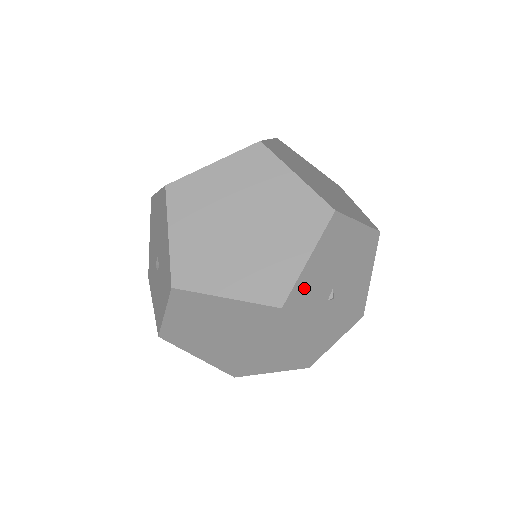
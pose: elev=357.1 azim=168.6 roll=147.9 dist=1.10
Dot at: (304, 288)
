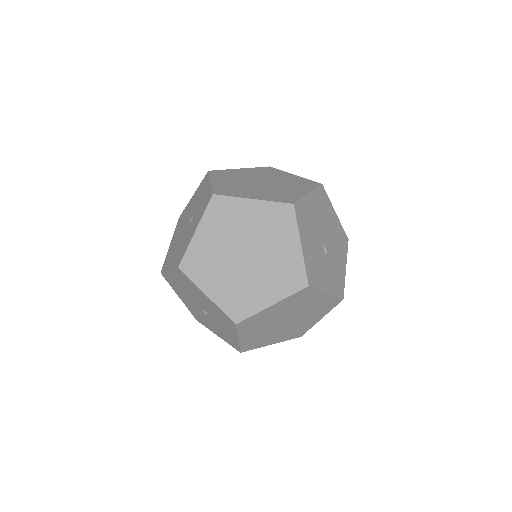
Dot at: (310, 263)
